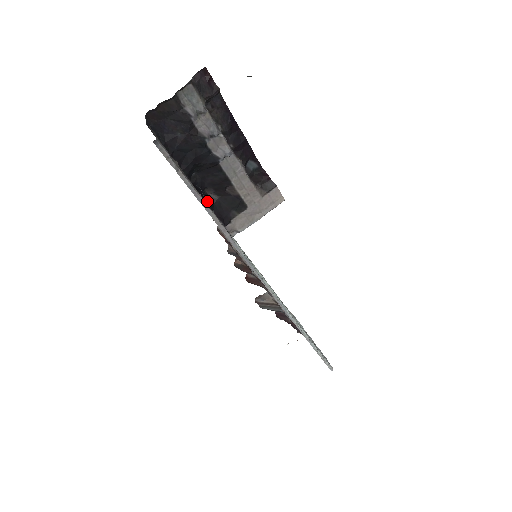
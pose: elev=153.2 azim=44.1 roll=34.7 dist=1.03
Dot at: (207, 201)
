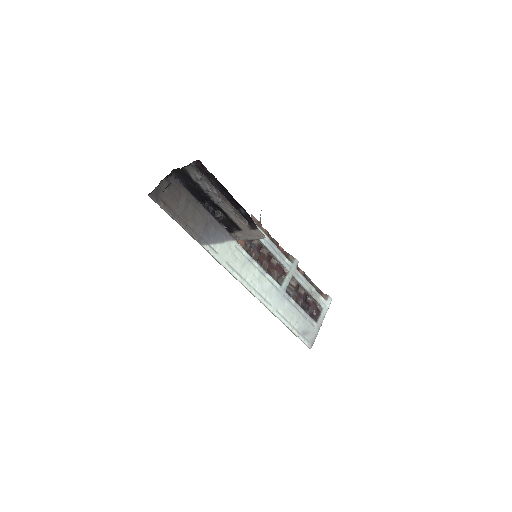
Dot at: (217, 217)
